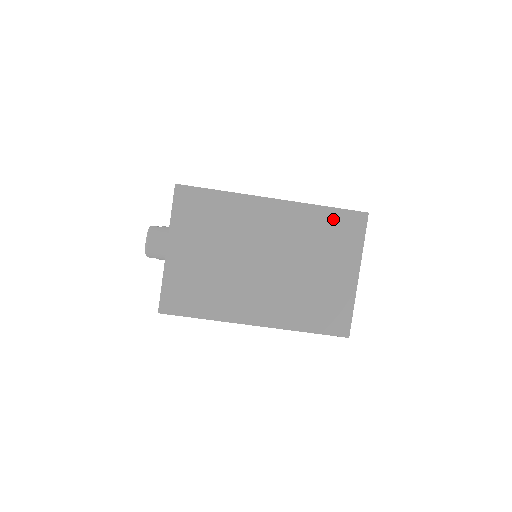
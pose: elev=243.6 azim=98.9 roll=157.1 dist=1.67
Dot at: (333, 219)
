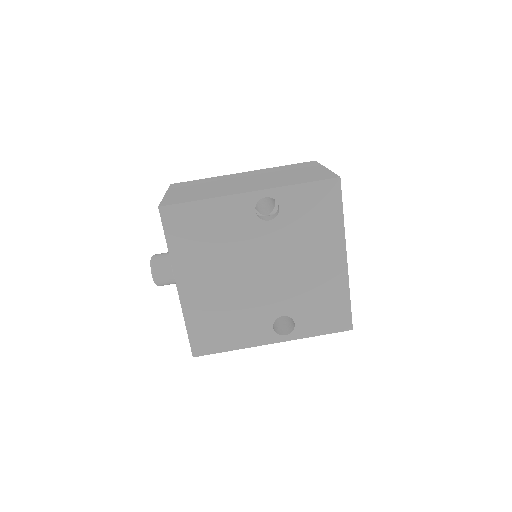
Dot at: (291, 166)
